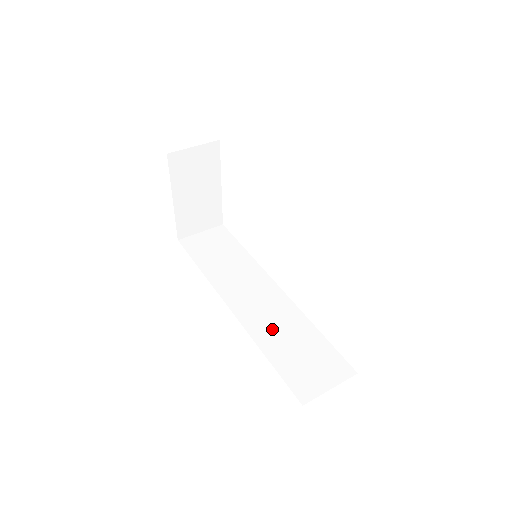
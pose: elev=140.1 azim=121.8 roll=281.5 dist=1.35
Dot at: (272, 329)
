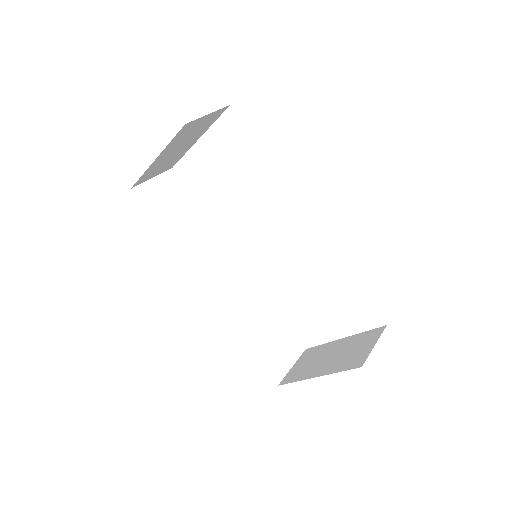
Dot at: (245, 312)
